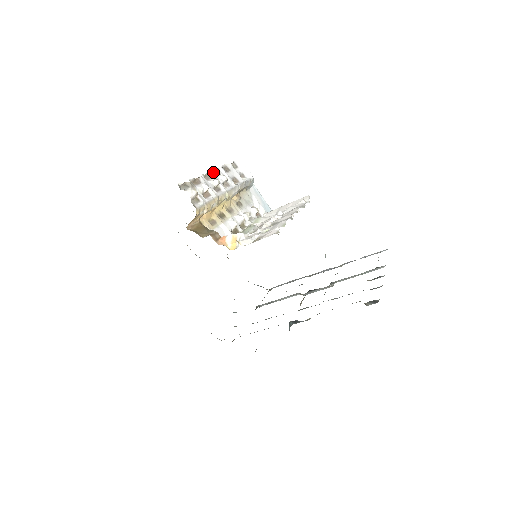
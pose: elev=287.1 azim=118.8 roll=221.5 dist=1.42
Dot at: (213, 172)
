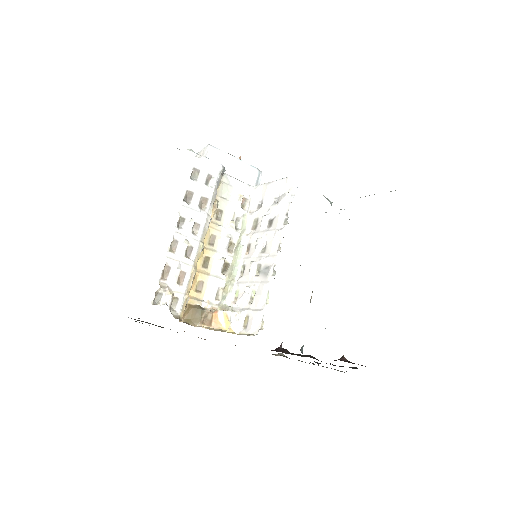
Dot at: (176, 228)
